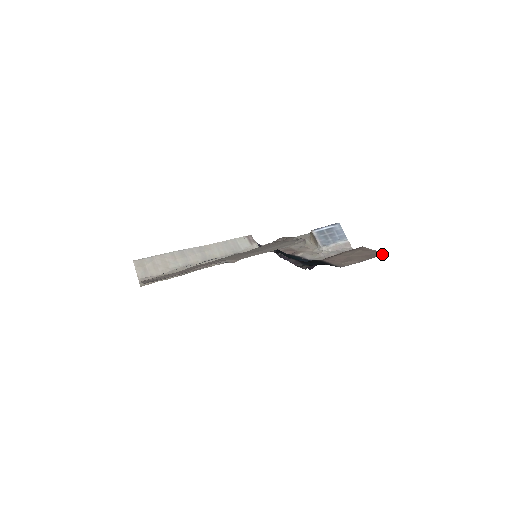
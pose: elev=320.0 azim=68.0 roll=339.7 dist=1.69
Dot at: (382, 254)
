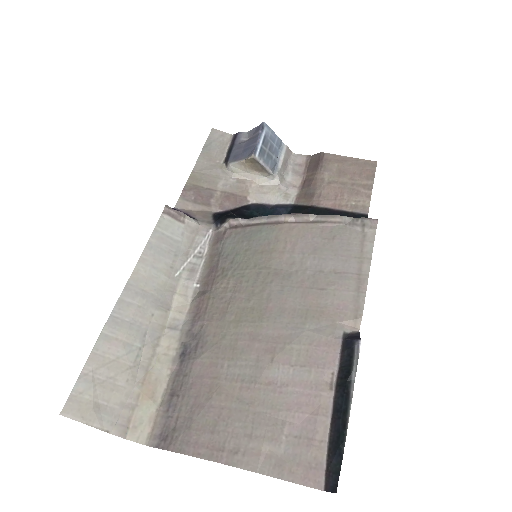
Dot at: (374, 164)
